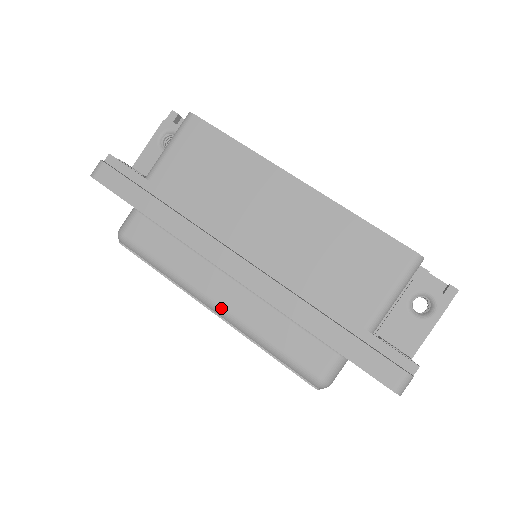
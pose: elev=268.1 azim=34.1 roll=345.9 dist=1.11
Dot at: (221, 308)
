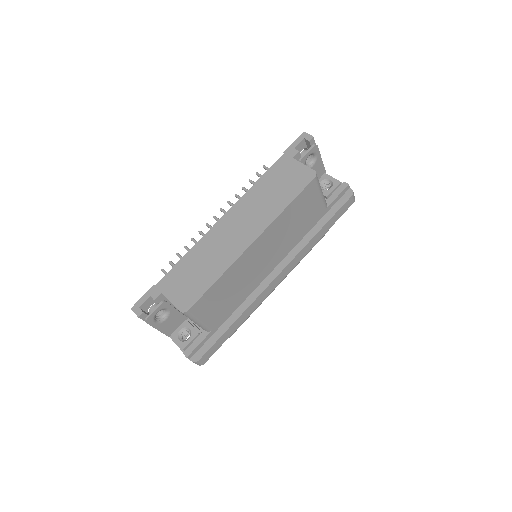
Dot at: occluded
